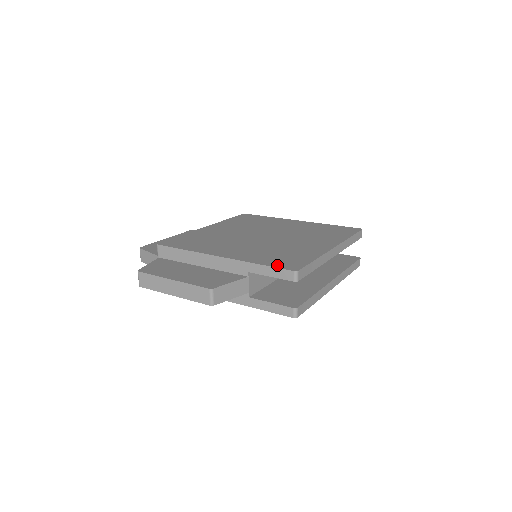
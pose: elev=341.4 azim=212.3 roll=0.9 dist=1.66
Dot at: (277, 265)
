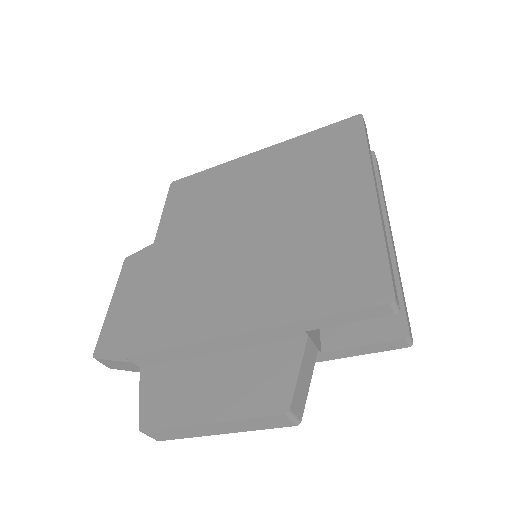
Dot at: (349, 303)
